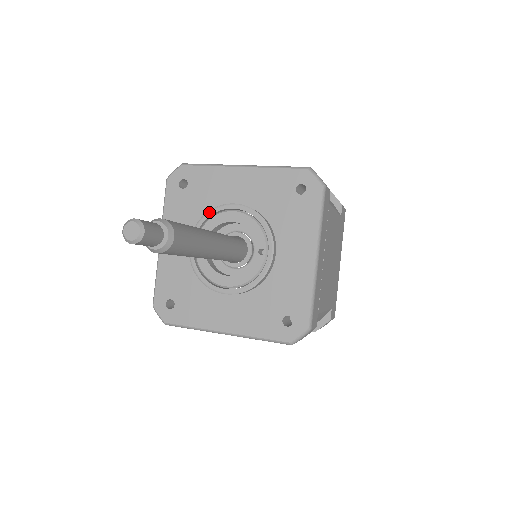
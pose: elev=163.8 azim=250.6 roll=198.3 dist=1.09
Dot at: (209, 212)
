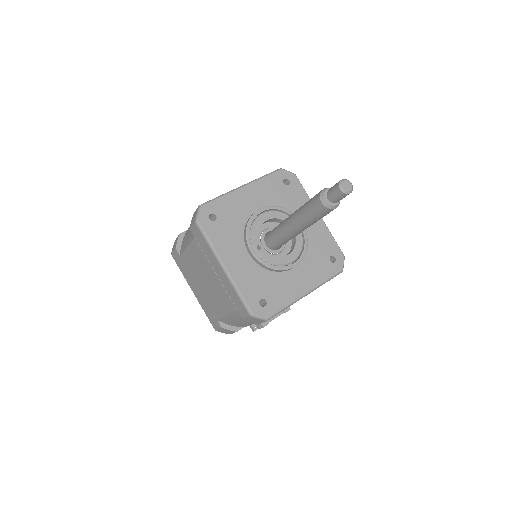
Dot at: (249, 223)
